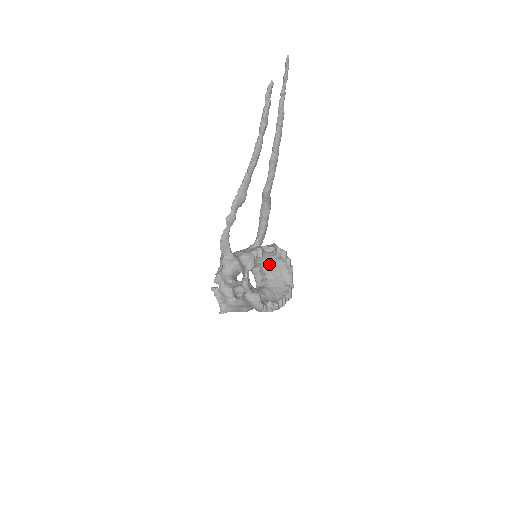
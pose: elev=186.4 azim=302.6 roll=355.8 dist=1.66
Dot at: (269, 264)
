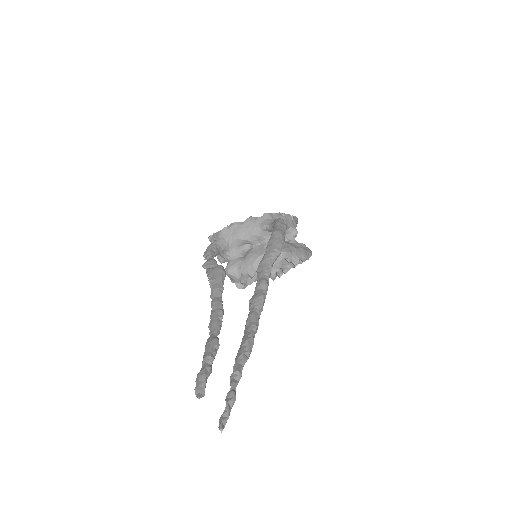
Dot at: occluded
